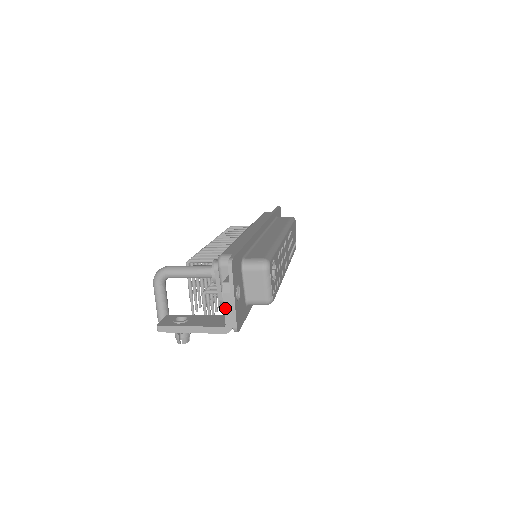
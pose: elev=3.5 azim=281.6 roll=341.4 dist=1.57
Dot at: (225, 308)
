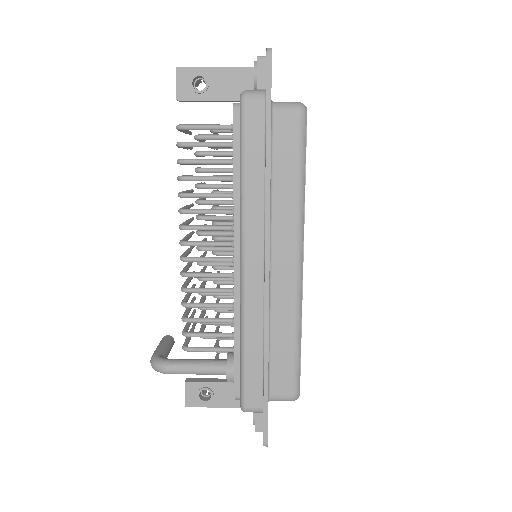
Dot at: occluded
